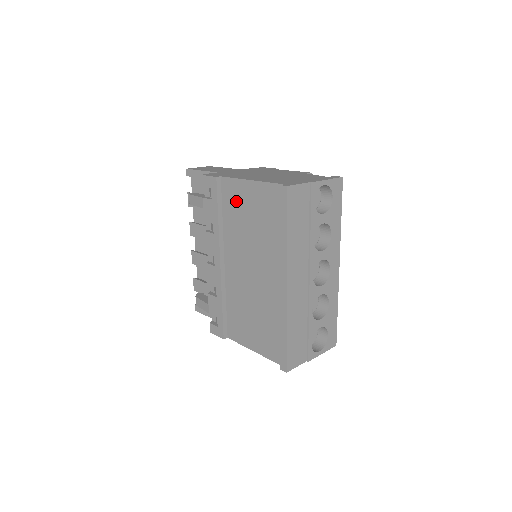
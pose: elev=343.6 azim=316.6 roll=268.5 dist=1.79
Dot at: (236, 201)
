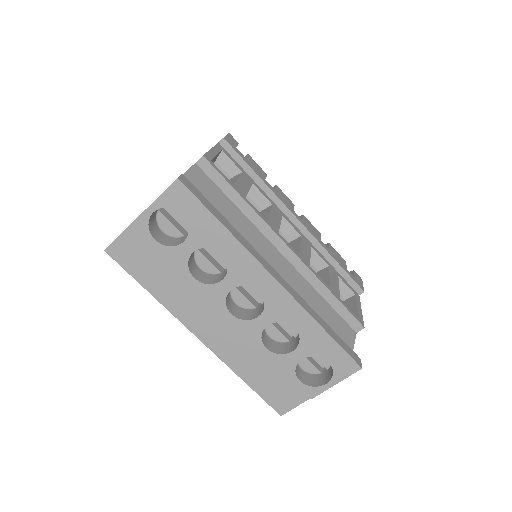
Dot at: occluded
